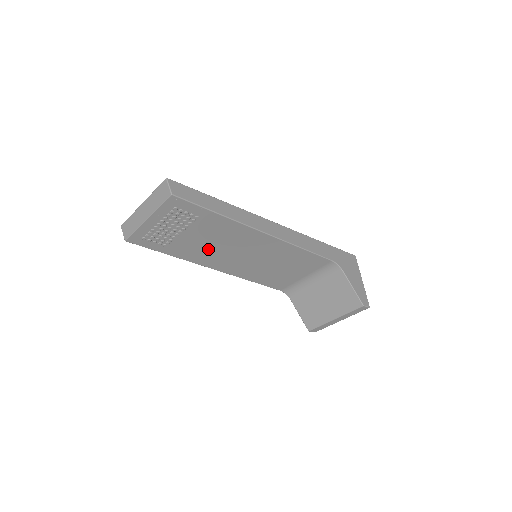
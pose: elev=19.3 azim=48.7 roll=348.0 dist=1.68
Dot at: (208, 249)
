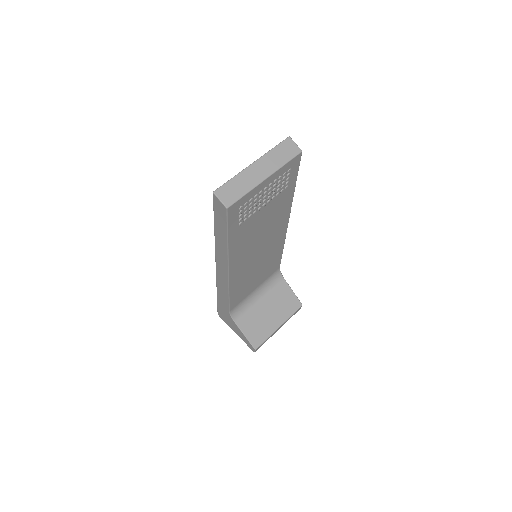
Dot at: (252, 237)
